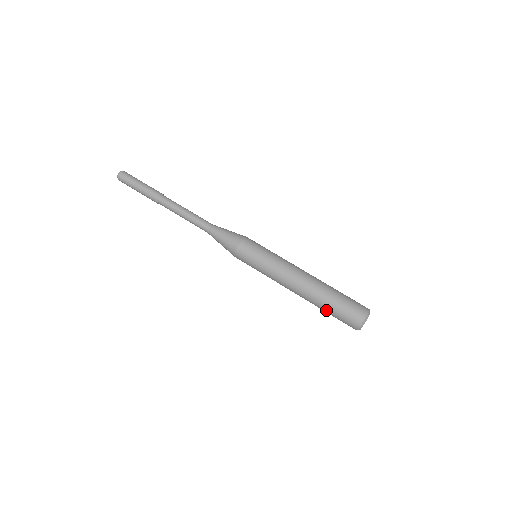
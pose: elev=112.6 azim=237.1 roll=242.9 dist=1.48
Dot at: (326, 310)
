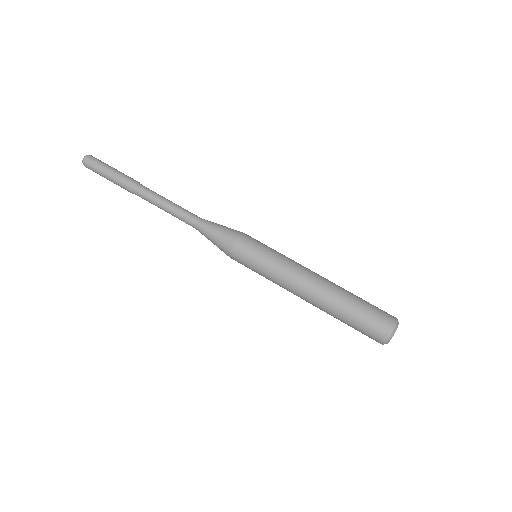
Dot at: (343, 322)
